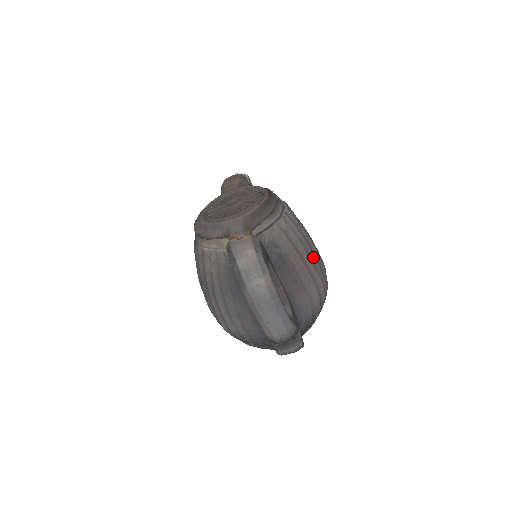
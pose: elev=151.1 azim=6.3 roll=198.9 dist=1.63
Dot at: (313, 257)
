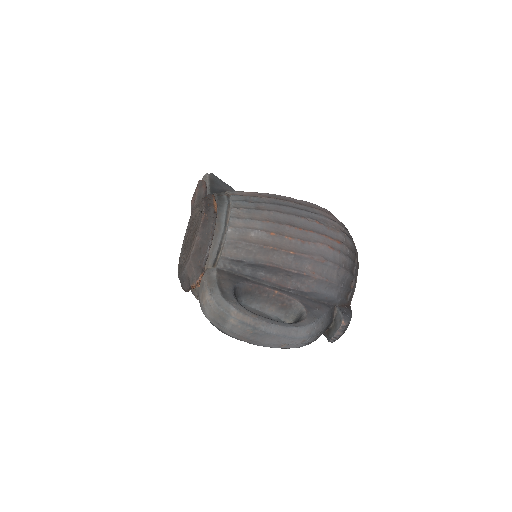
Dot at: (295, 230)
